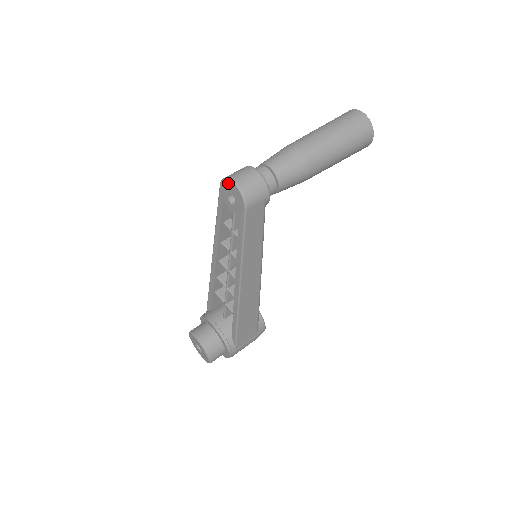
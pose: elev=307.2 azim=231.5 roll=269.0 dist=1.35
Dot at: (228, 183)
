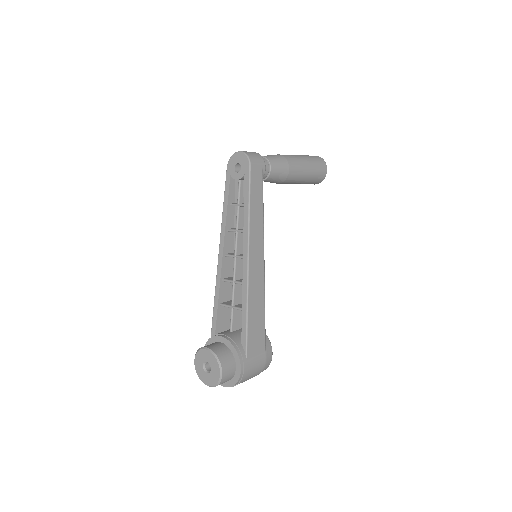
Dot at: (234, 156)
